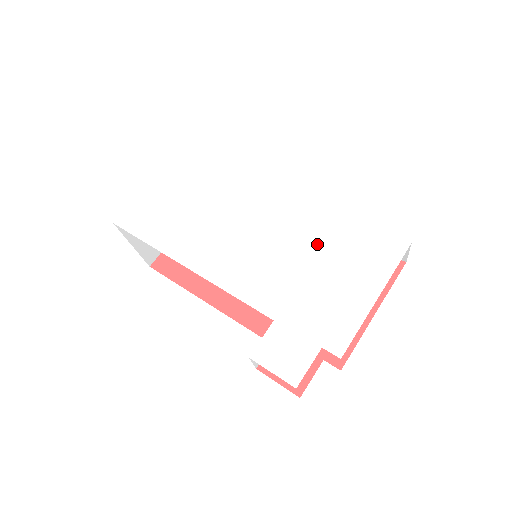
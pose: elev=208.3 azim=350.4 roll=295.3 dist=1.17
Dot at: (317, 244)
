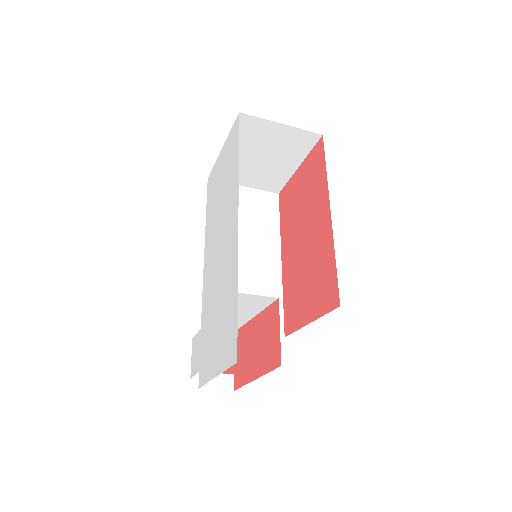
Dot at: (223, 297)
